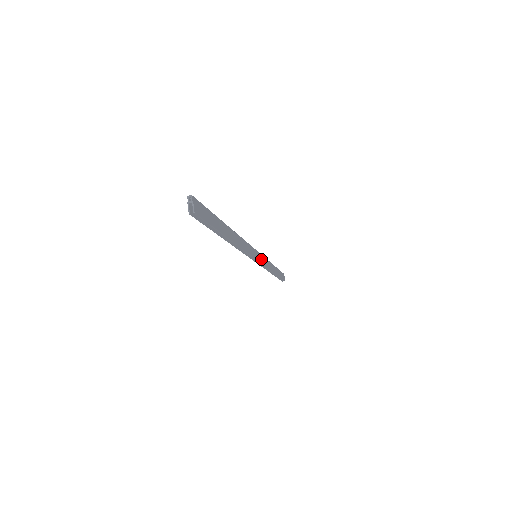
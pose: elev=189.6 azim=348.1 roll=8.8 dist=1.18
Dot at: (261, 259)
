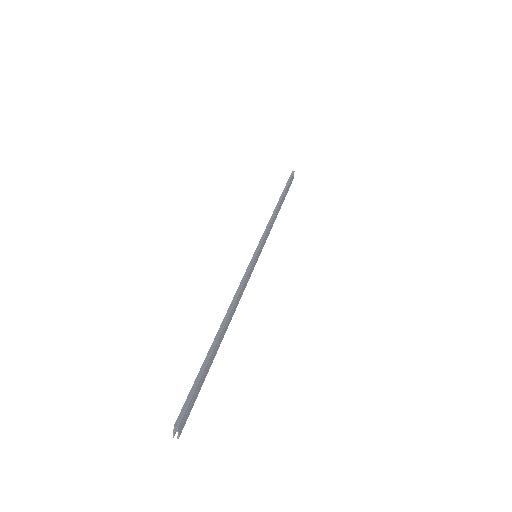
Dot at: (262, 246)
